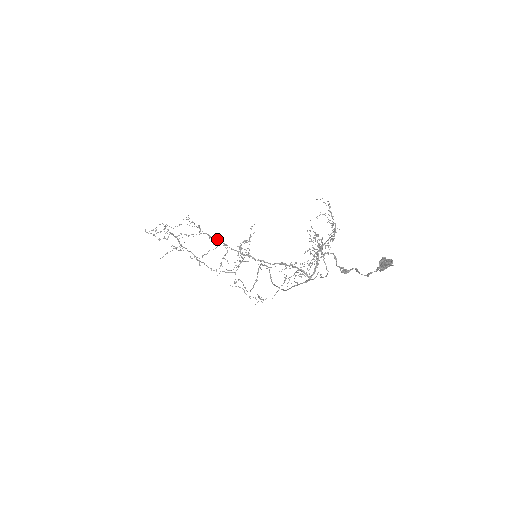
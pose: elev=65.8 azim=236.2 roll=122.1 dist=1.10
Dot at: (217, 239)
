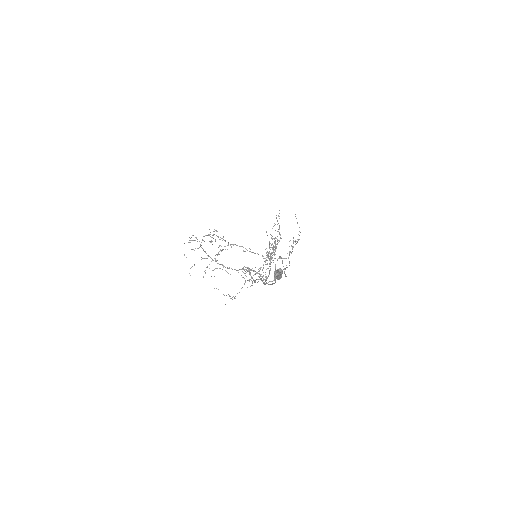
Dot at: occluded
